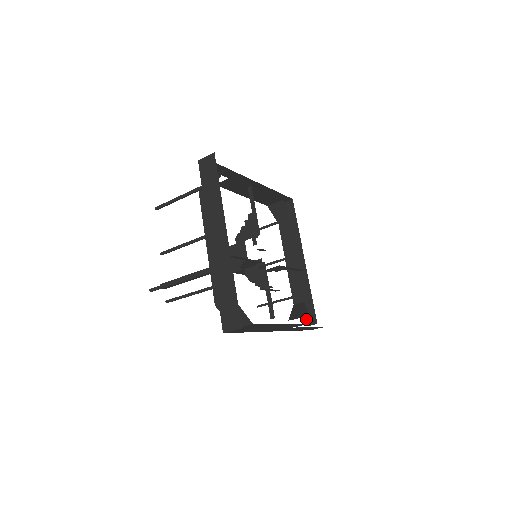
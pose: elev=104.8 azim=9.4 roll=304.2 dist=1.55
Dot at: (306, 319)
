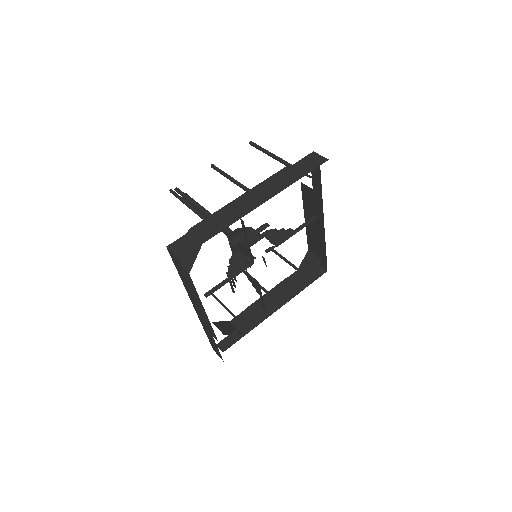
Dot at: (222, 340)
